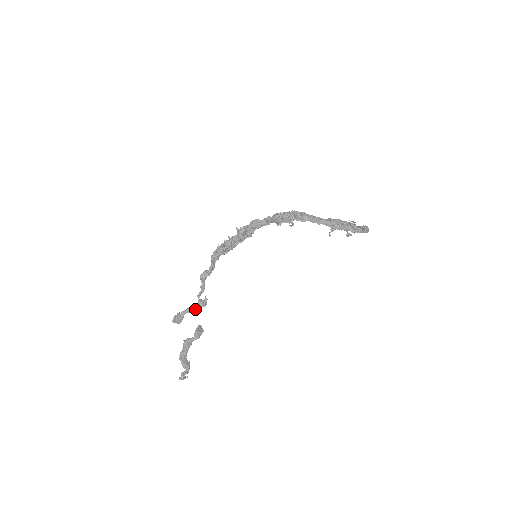
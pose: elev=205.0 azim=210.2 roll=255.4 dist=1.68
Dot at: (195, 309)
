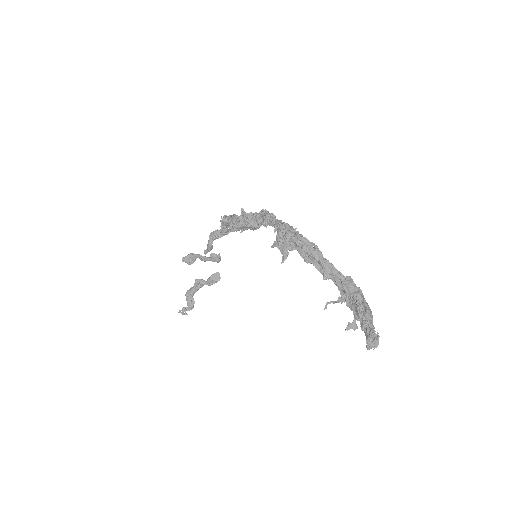
Dot at: (206, 260)
